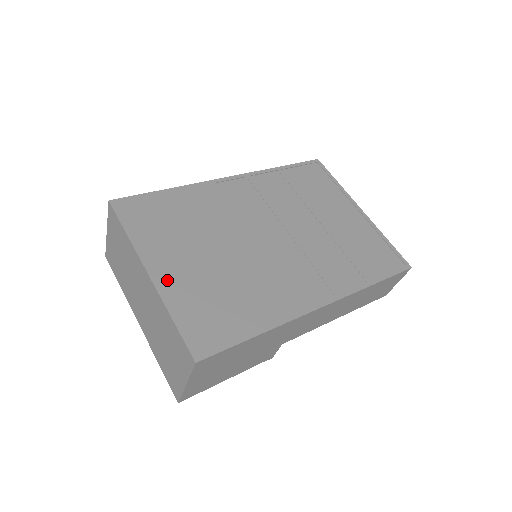
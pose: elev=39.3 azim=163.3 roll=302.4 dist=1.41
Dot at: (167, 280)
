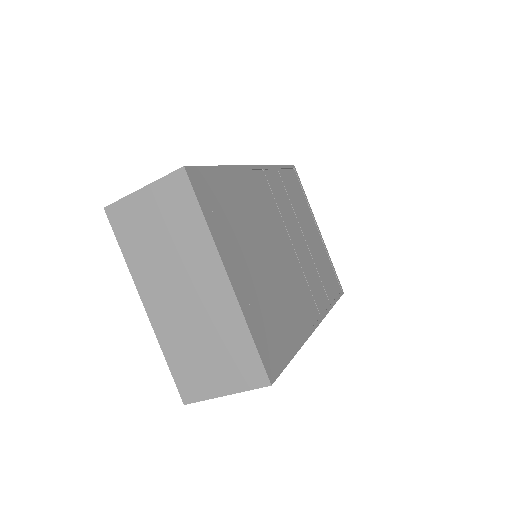
Dot at: (241, 287)
